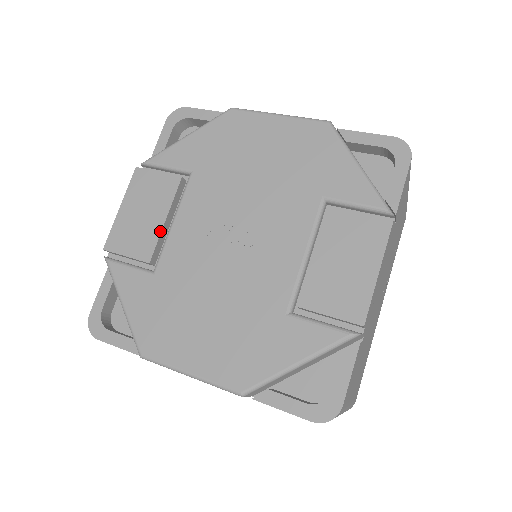
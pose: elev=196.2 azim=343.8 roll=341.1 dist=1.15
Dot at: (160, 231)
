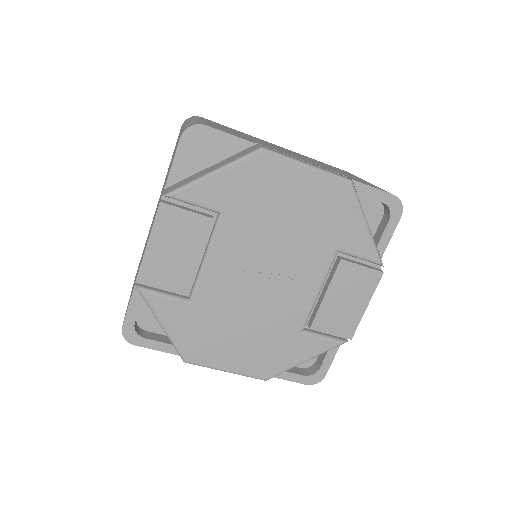
Dot at: (195, 269)
